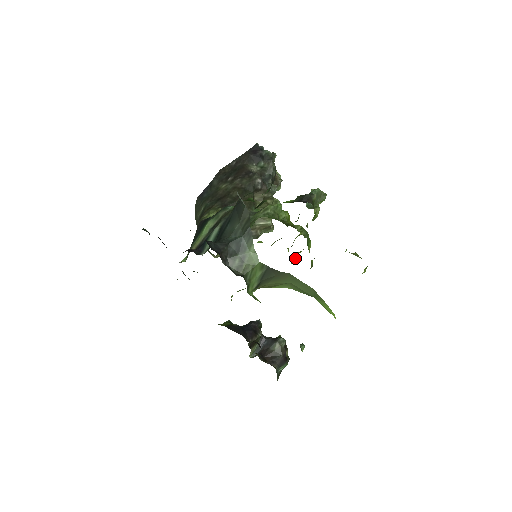
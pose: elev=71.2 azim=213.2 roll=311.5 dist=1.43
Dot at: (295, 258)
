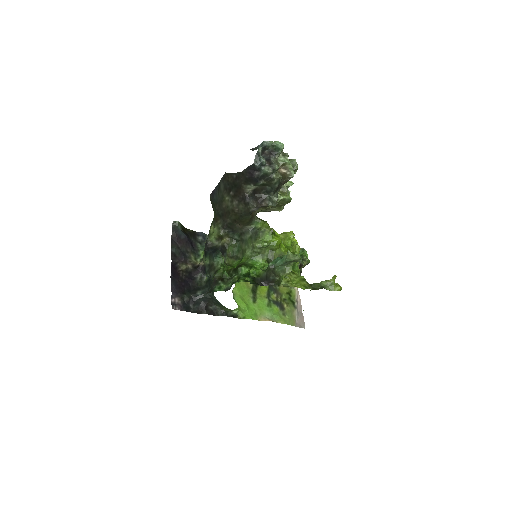
Dot at: occluded
